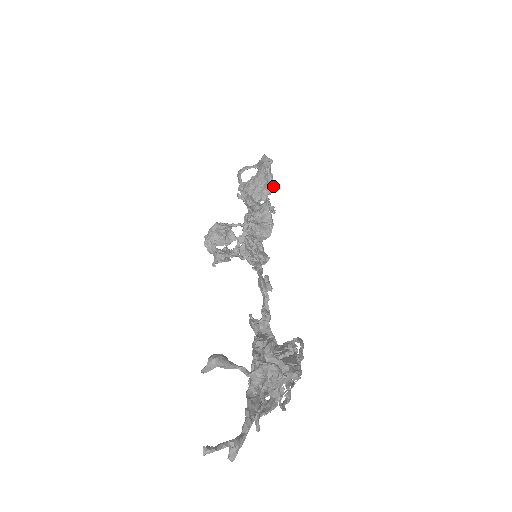
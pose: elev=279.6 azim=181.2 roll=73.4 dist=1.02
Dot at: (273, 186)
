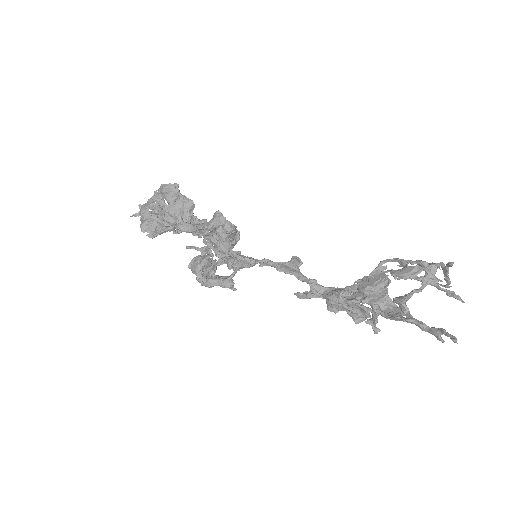
Dot at: occluded
